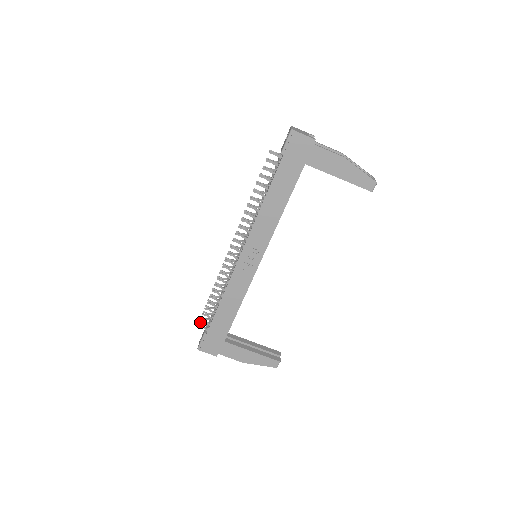
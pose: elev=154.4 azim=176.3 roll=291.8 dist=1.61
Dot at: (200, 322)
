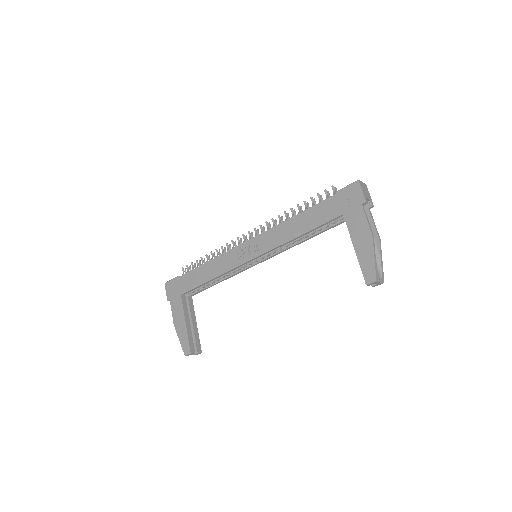
Dot at: occluded
